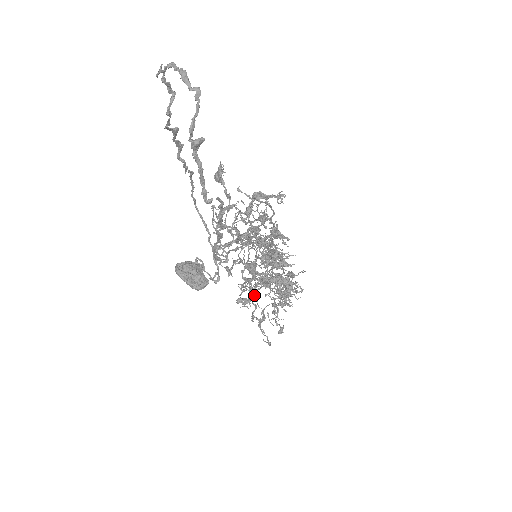
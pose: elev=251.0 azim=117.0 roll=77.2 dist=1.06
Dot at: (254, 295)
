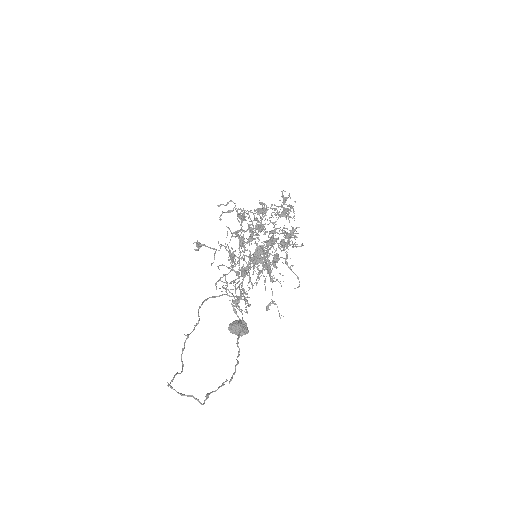
Dot at: (272, 293)
